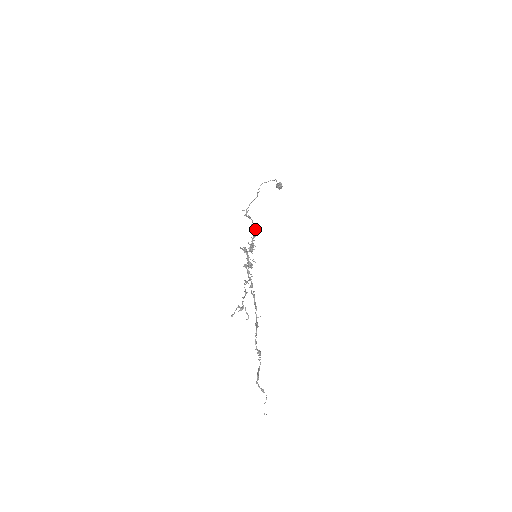
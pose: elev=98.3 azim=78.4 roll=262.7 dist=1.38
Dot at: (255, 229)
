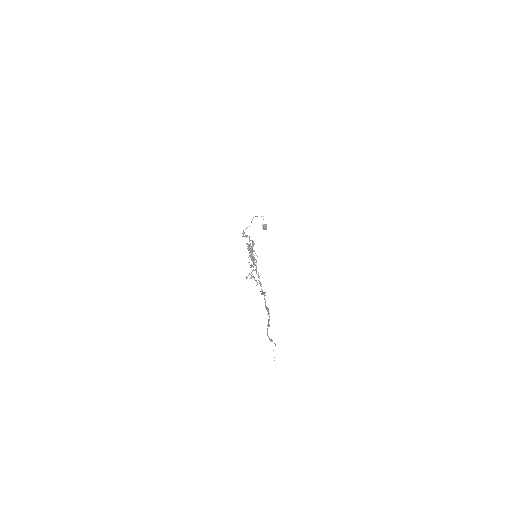
Dot at: (253, 241)
